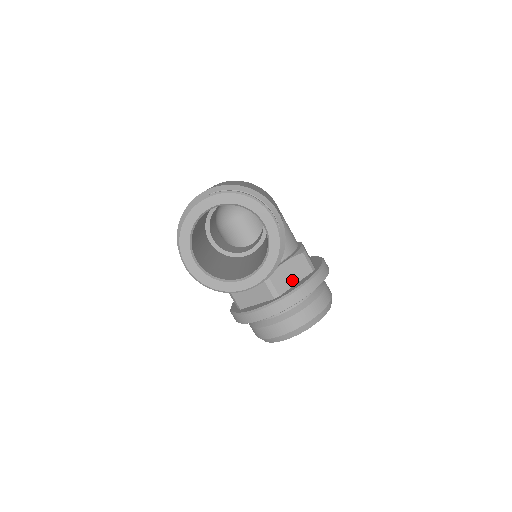
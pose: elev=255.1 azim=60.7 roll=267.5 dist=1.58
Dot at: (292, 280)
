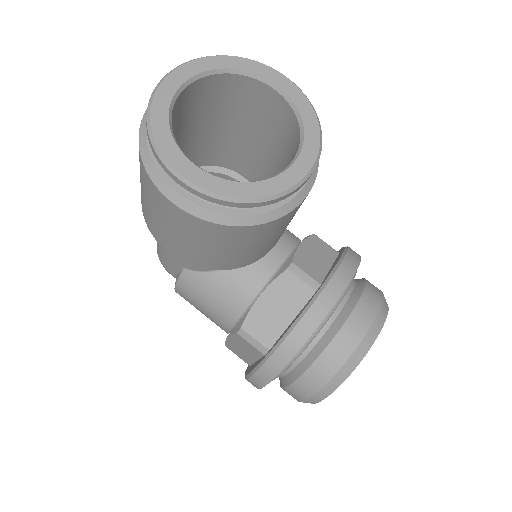
Dot at: (323, 264)
